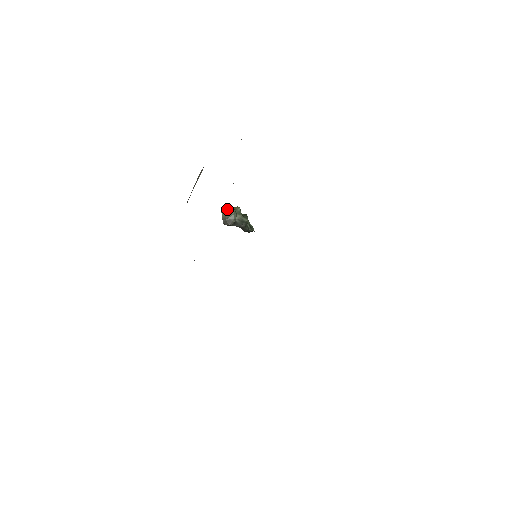
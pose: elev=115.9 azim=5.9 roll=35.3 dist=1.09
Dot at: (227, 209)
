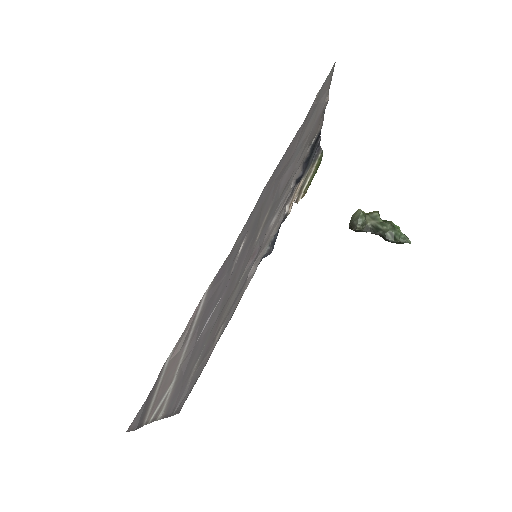
Dot at: (356, 212)
